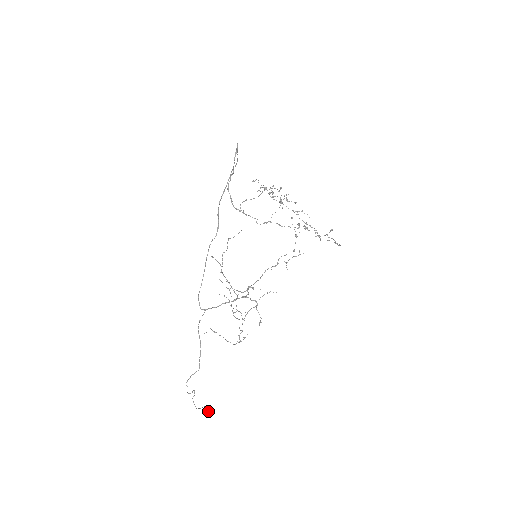
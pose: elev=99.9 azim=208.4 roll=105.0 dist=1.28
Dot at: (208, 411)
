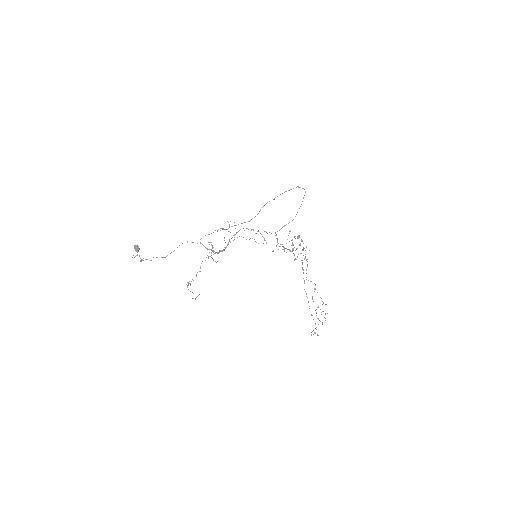
Dot at: (136, 245)
